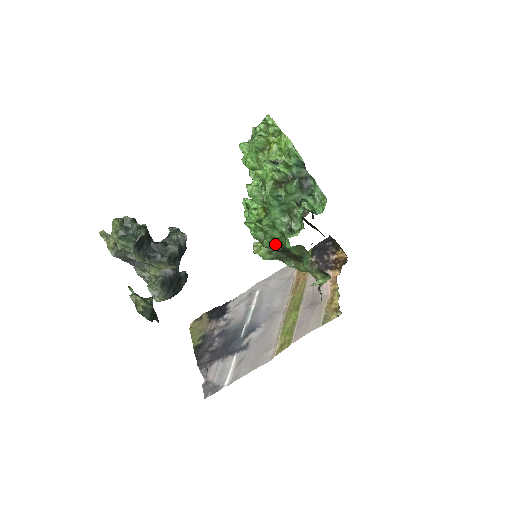
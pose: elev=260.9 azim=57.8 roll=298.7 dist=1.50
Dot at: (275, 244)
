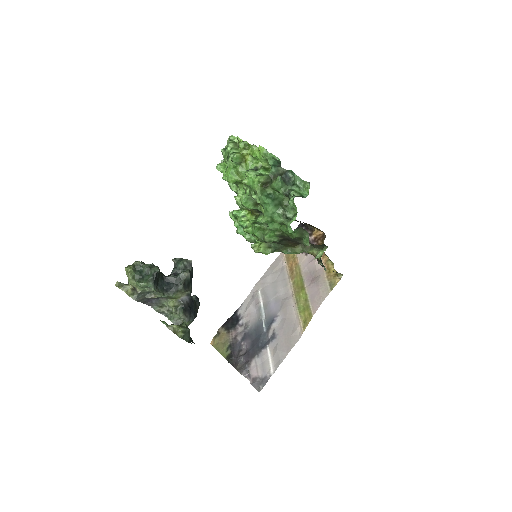
Dot at: (276, 236)
